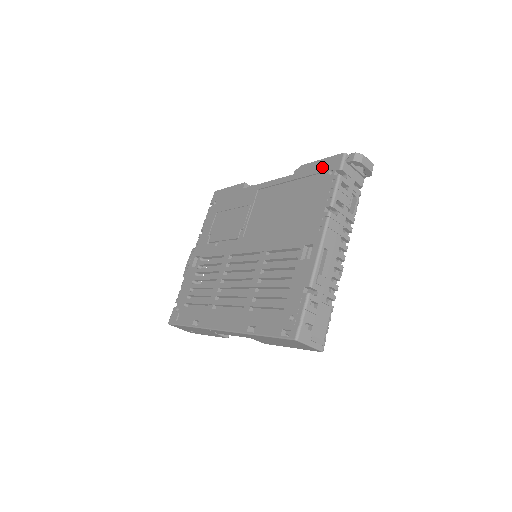
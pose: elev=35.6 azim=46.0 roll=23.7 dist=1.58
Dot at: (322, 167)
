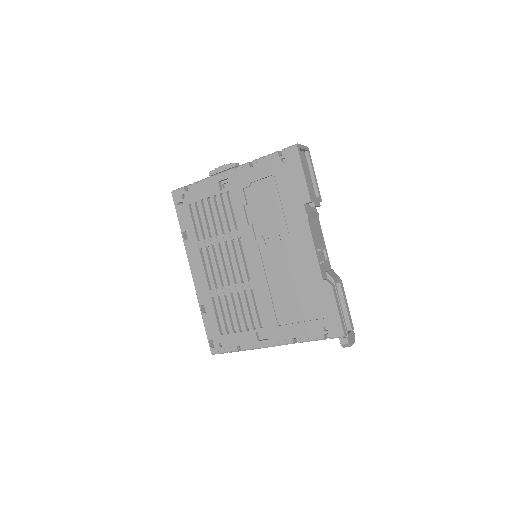
Dot at: (330, 316)
